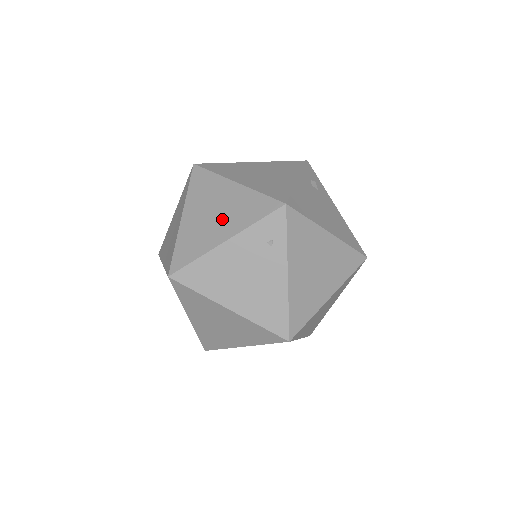
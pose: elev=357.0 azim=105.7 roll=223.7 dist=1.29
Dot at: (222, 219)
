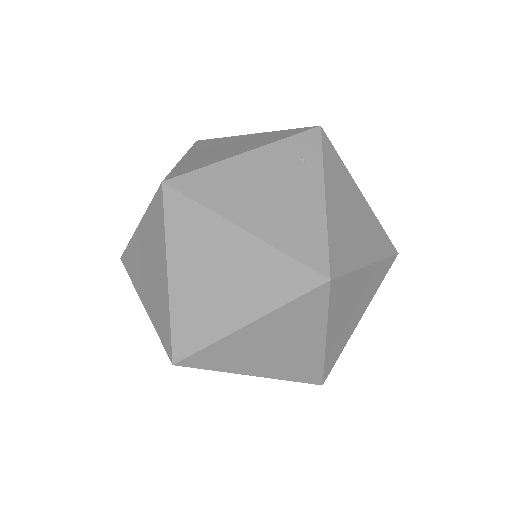
Dot at: (239, 146)
